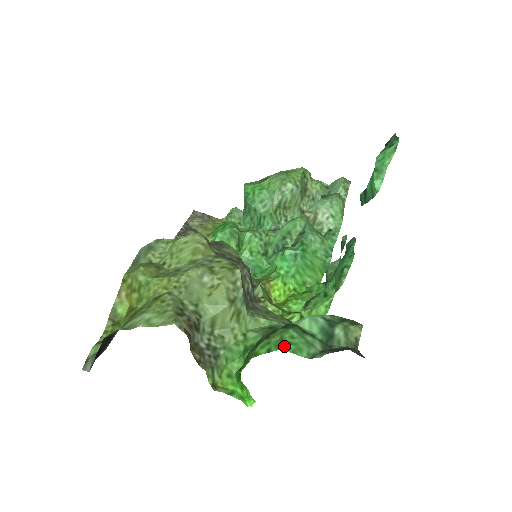
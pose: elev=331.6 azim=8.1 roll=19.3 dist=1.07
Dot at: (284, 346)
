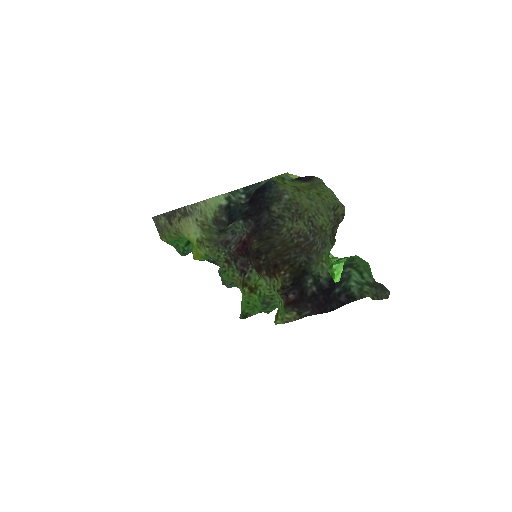
Dot at: (368, 264)
